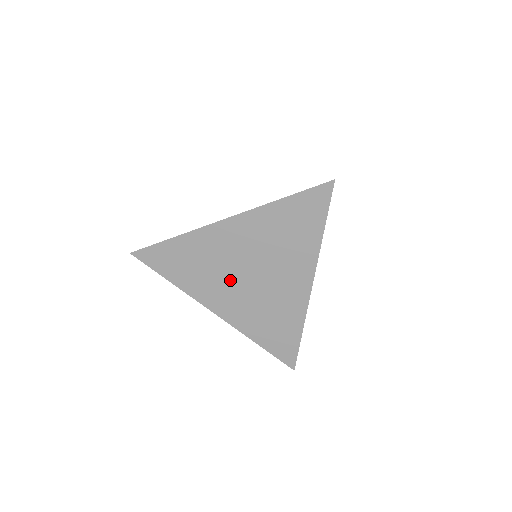
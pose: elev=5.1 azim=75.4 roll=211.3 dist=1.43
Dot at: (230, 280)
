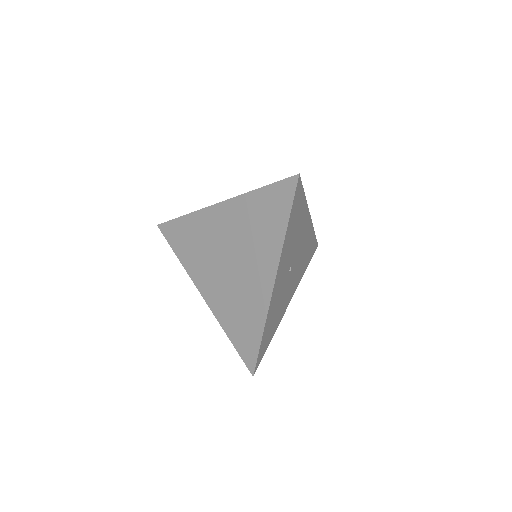
Dot at: occluded
